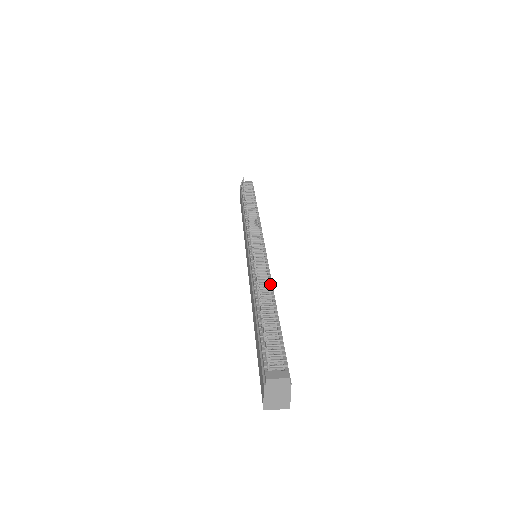
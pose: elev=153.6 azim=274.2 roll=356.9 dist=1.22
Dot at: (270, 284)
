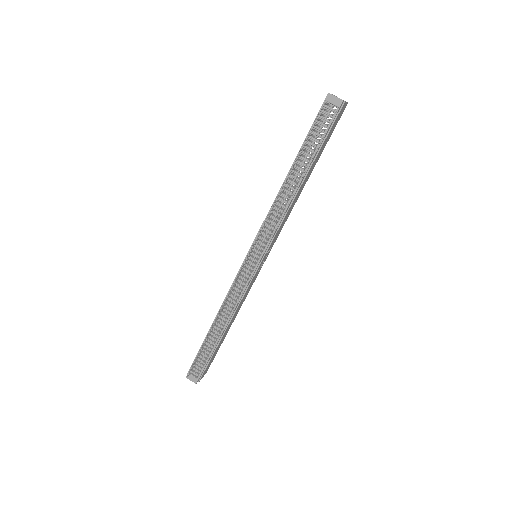
Dot at: (230, 315)
